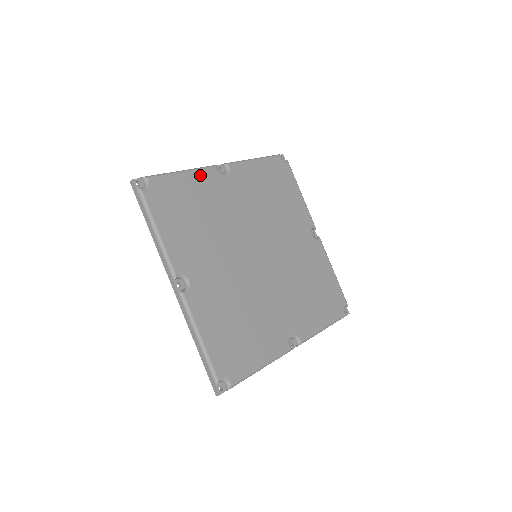
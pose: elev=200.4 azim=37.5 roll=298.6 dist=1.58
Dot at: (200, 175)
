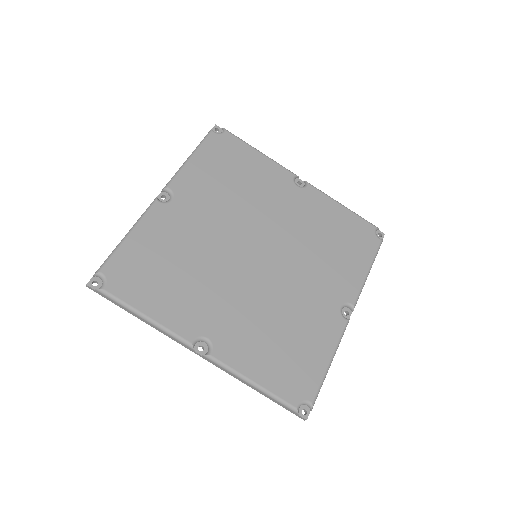
Dot at: (273, 166)
